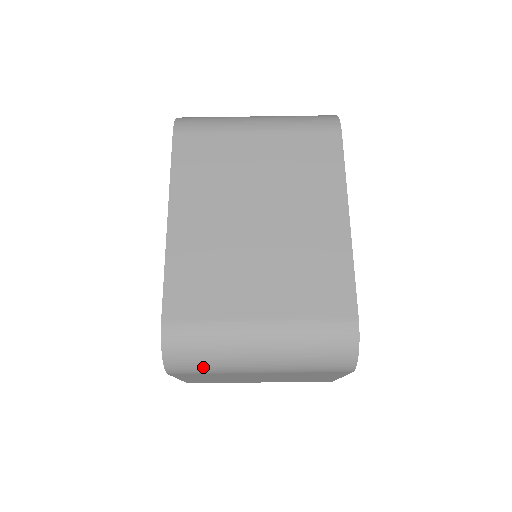
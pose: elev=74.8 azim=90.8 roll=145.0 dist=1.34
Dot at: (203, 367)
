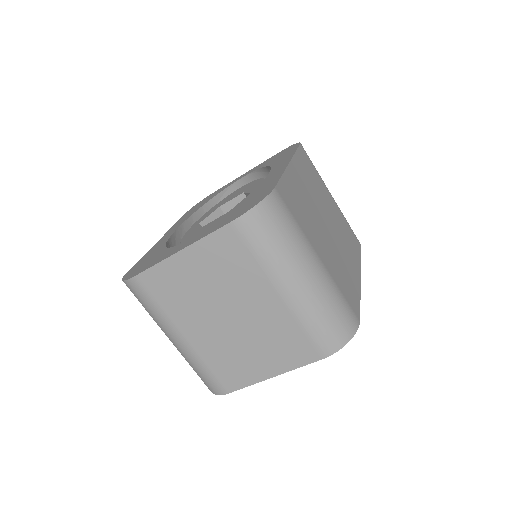
Dot at: (266, 243)
